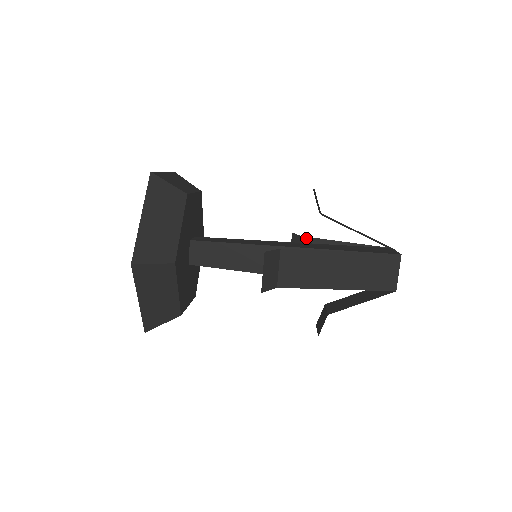
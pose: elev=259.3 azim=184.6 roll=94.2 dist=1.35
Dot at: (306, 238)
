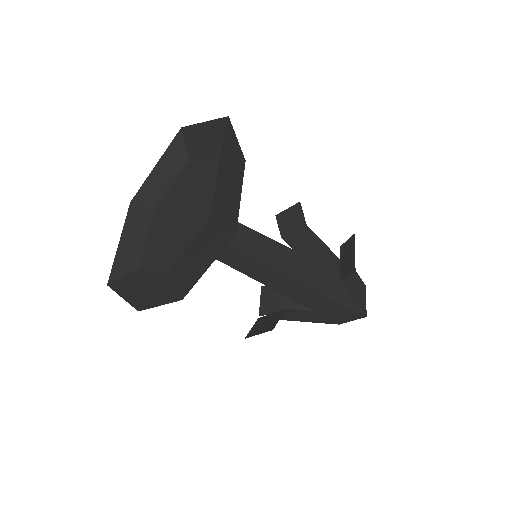
Dot at: (309, 229)
